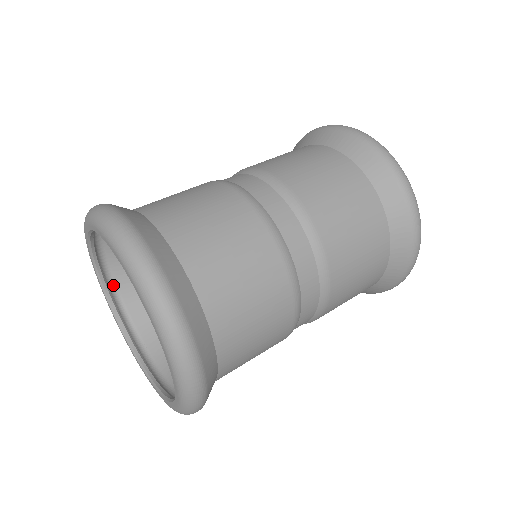
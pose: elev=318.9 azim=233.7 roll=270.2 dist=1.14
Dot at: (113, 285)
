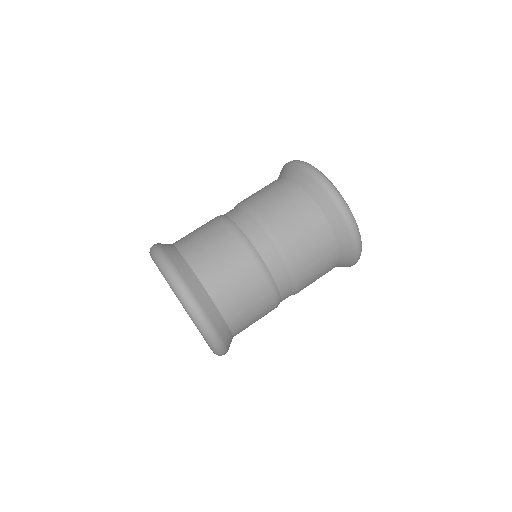
Dot at: occluded
